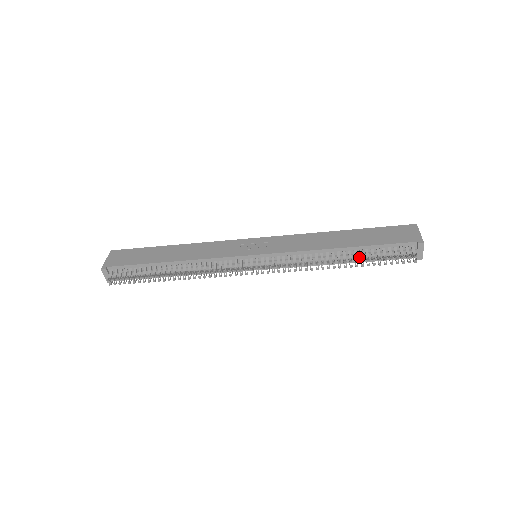
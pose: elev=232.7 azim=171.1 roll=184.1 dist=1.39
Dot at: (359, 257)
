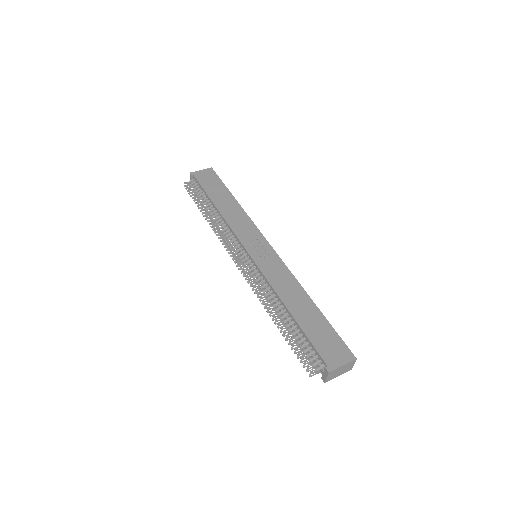
Dot at: (293, 329)
